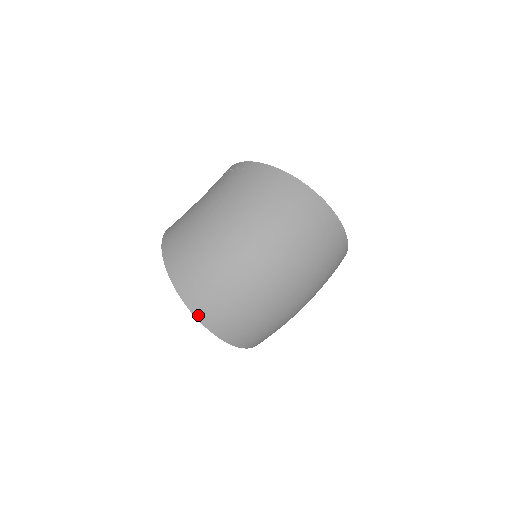
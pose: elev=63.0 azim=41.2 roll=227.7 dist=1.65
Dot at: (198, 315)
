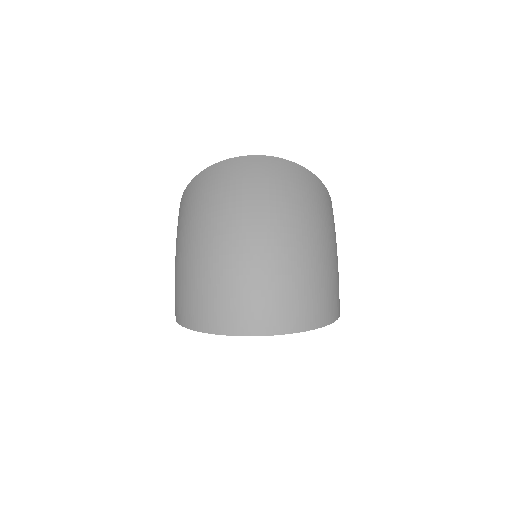
Dot at: (236, 332)
